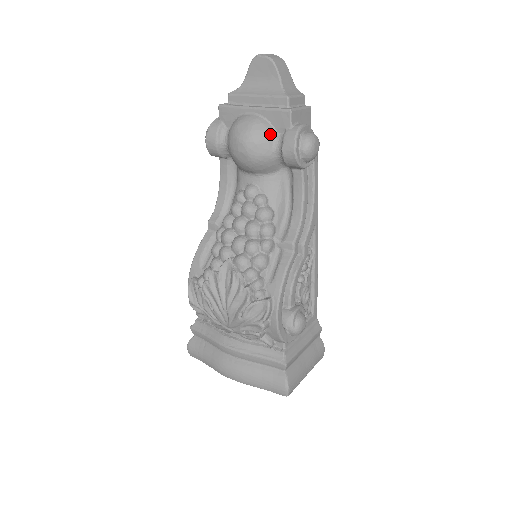
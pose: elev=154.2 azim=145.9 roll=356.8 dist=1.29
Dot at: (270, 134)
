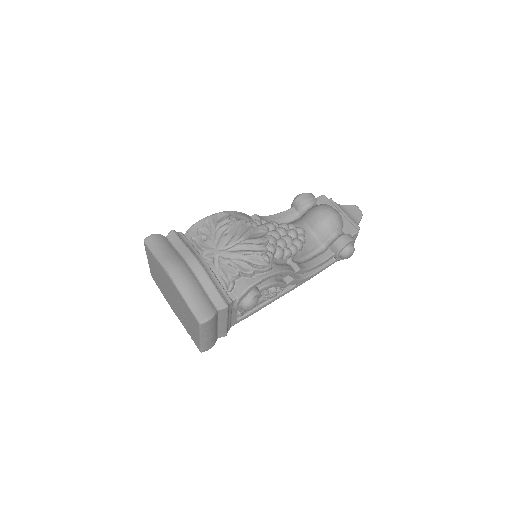
Dot at: (341, 226)
